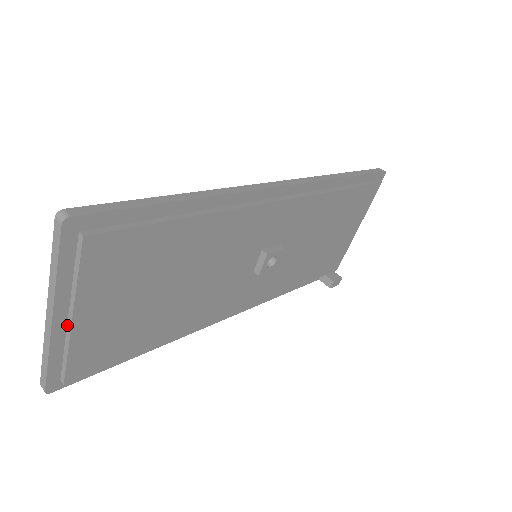
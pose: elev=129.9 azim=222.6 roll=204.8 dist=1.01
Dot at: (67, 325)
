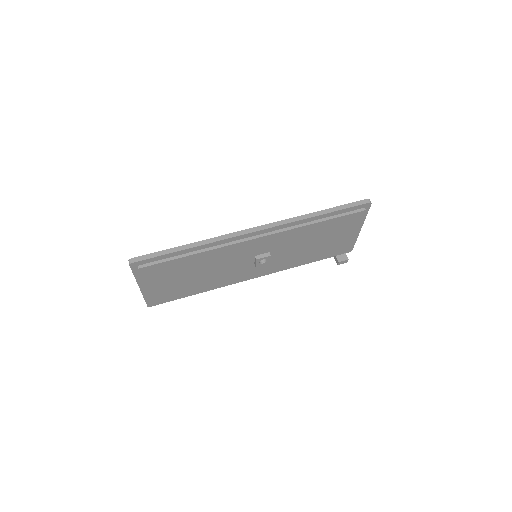
Dot at: (147, 289)
